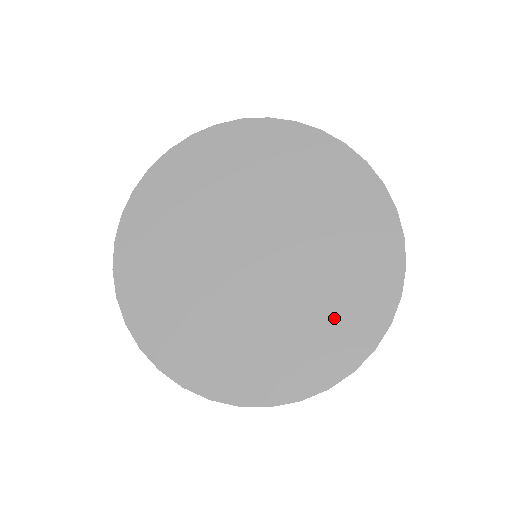
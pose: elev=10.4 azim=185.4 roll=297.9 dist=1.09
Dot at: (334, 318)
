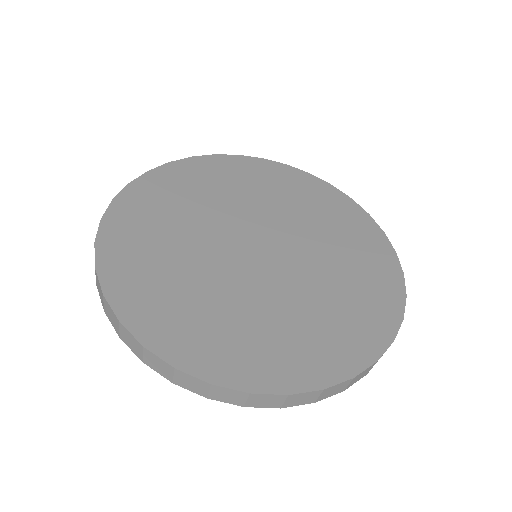
Dot at: (299, 336)
